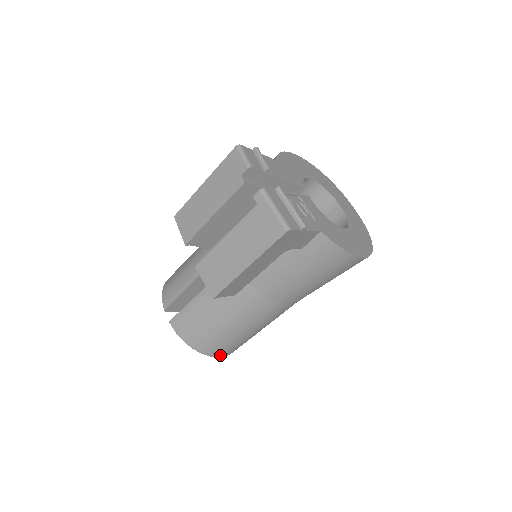
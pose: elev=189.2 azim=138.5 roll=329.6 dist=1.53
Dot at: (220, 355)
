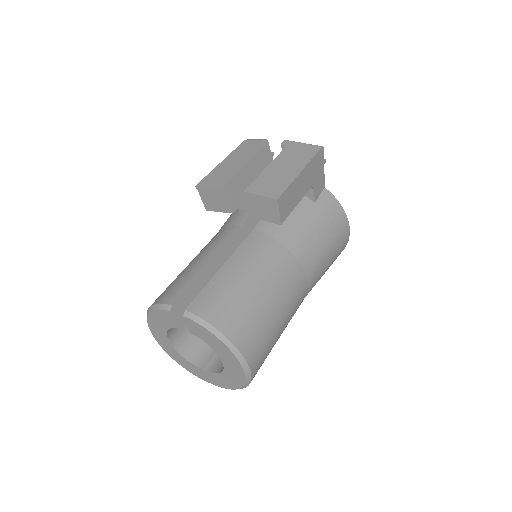
Dot at: (249, 359)
